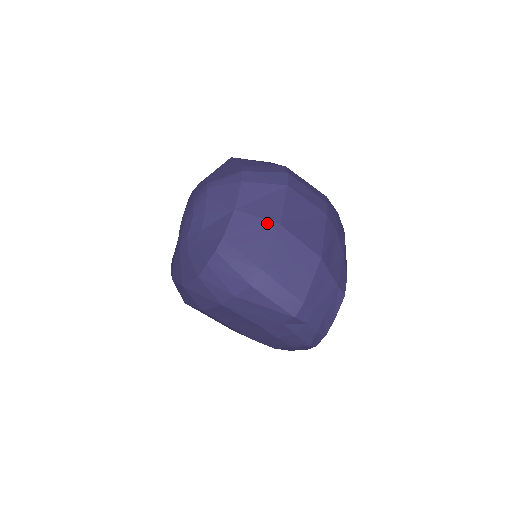
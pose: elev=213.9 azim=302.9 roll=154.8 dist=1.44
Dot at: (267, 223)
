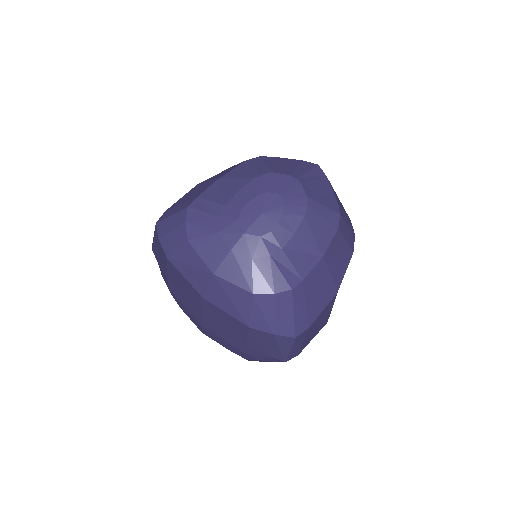
Dot at: (333, 285)
